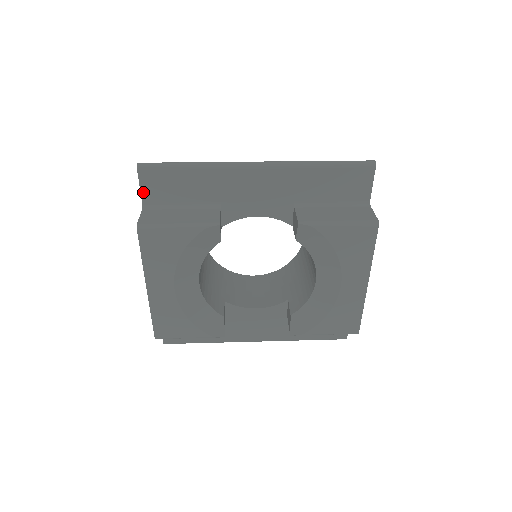
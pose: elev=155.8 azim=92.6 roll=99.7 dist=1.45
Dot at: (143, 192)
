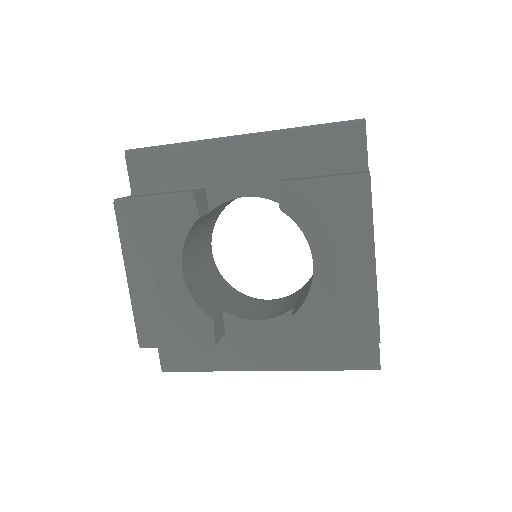
Dot at: (131, 178)
